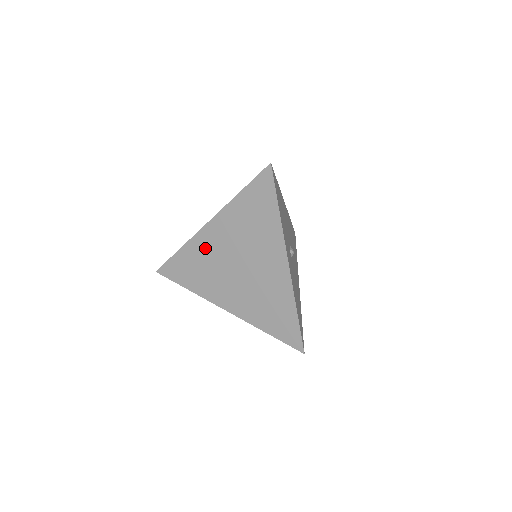
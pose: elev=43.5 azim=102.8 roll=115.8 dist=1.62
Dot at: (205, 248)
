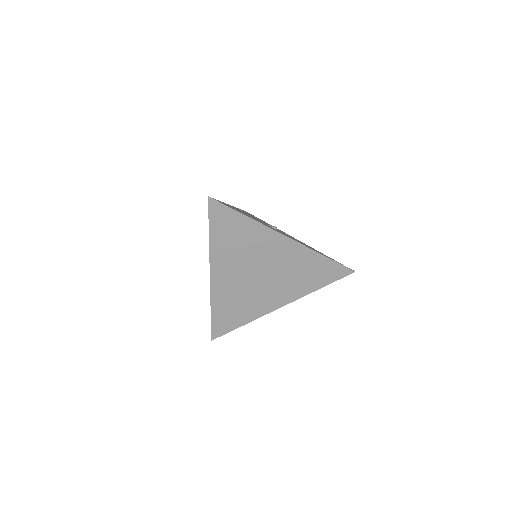
Dot at: (226, 291)
